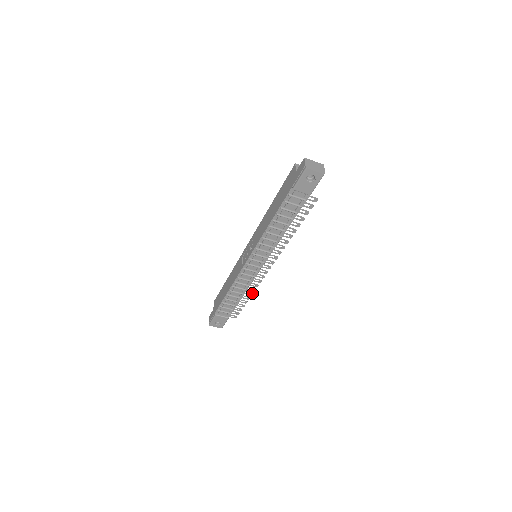
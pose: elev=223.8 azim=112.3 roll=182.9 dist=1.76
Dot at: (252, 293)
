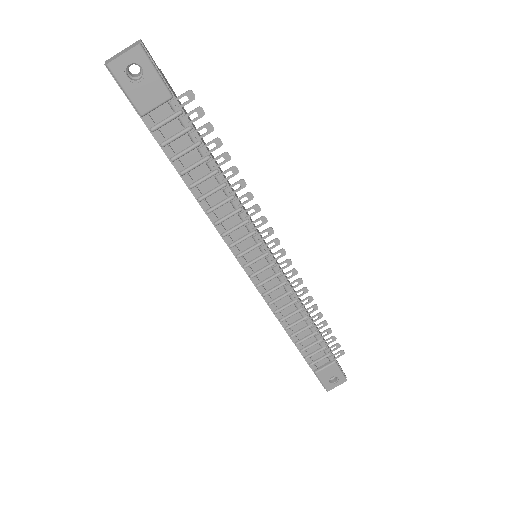
Dot at: (314, 305)
